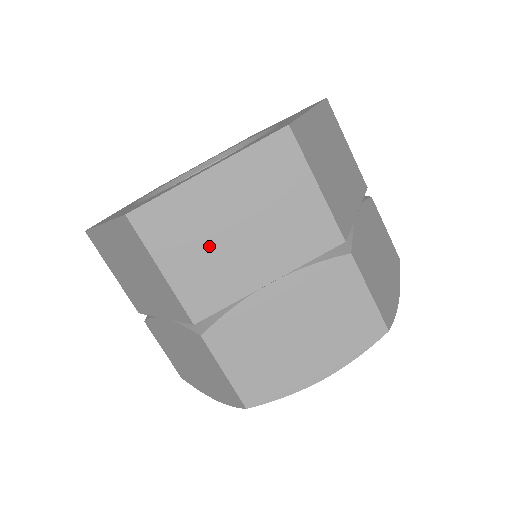
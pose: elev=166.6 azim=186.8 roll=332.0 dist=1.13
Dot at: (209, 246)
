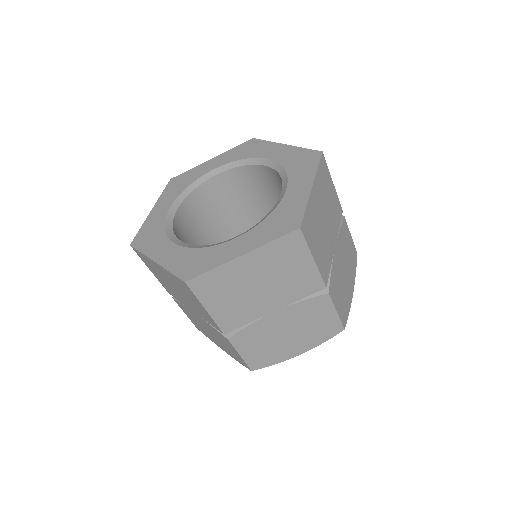
Dot at: (165, 281)
